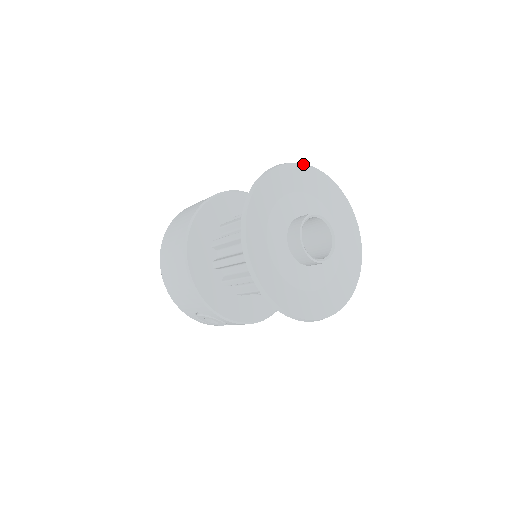
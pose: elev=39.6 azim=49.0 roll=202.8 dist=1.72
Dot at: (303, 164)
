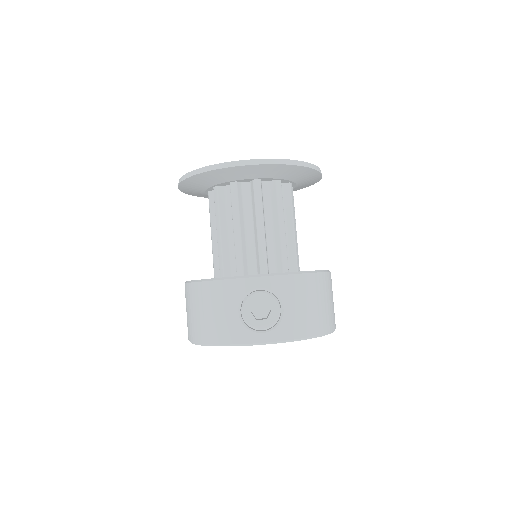
Dot at: occluded
